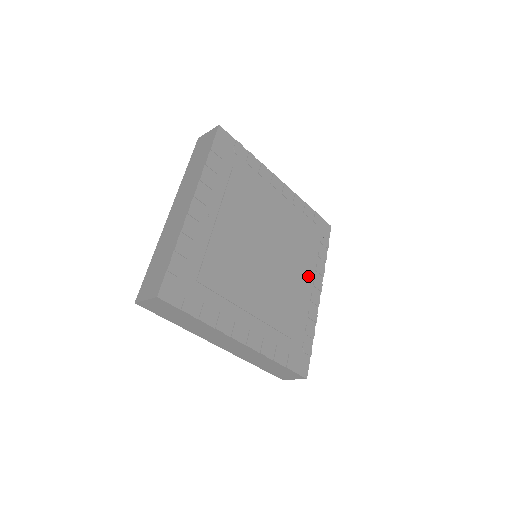
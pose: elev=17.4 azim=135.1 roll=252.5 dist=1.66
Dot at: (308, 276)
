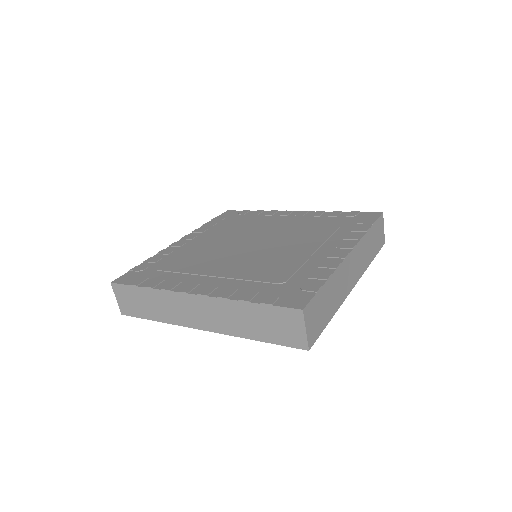
Dot at: (328, 245)
